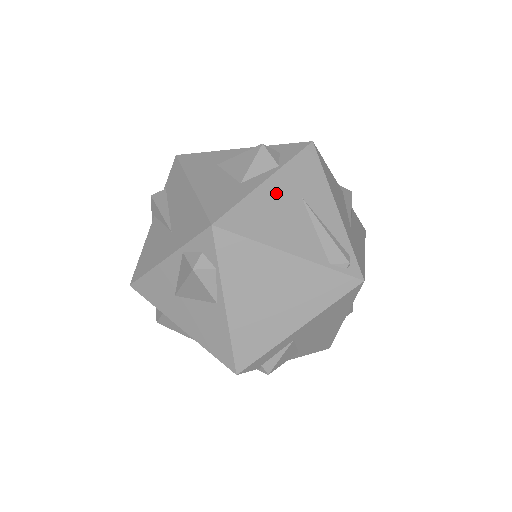
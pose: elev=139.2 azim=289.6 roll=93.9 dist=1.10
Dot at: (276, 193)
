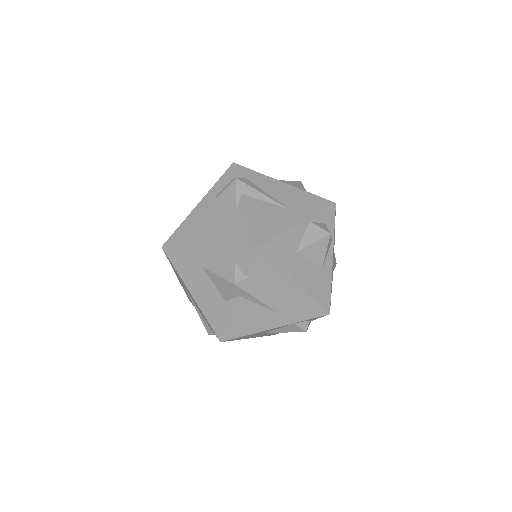
Dot at: occluded
